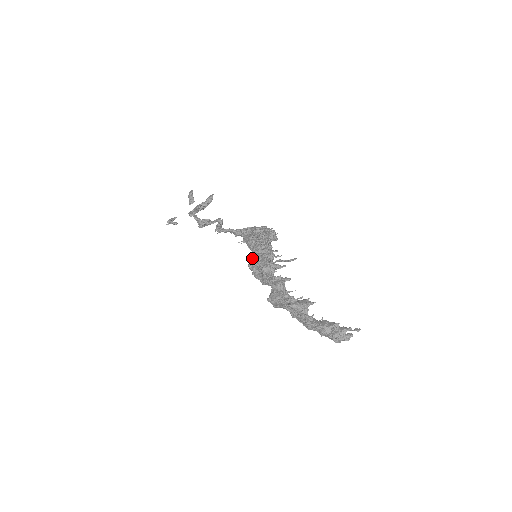
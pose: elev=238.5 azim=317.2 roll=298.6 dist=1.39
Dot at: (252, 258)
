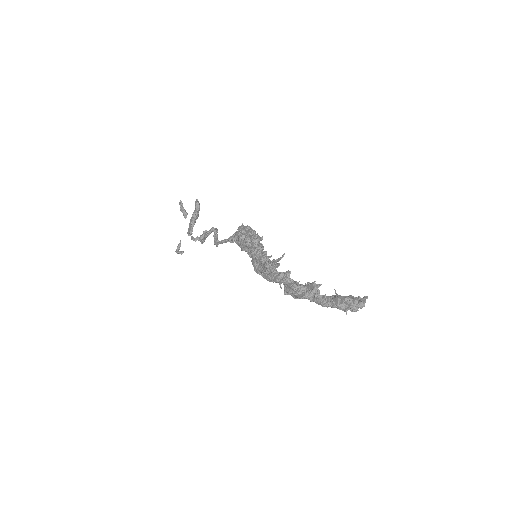
Dot at: (253, 263)
